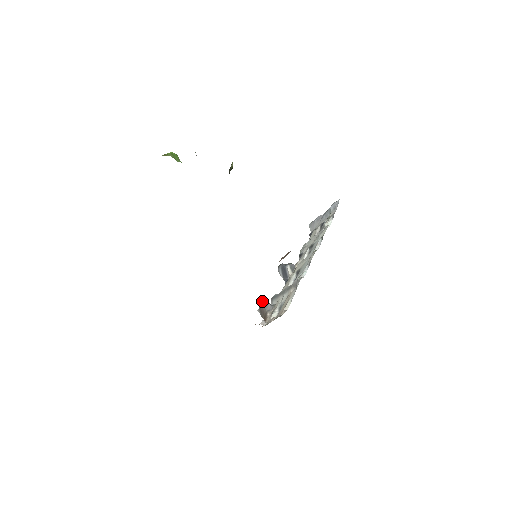
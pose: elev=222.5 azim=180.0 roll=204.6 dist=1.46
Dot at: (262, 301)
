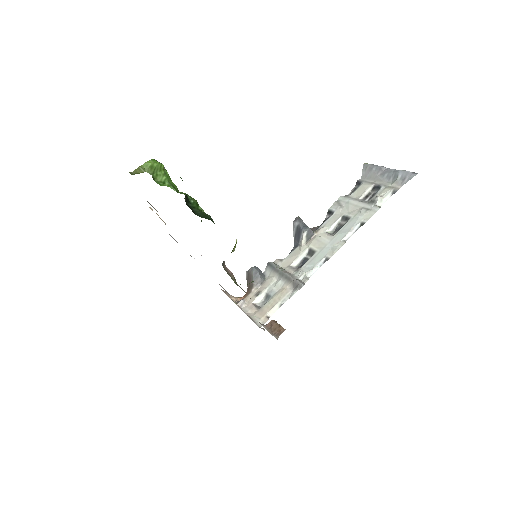
Dot at: (254, 268)
